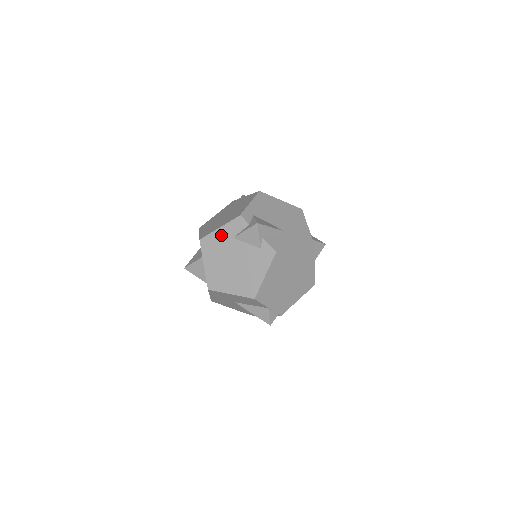
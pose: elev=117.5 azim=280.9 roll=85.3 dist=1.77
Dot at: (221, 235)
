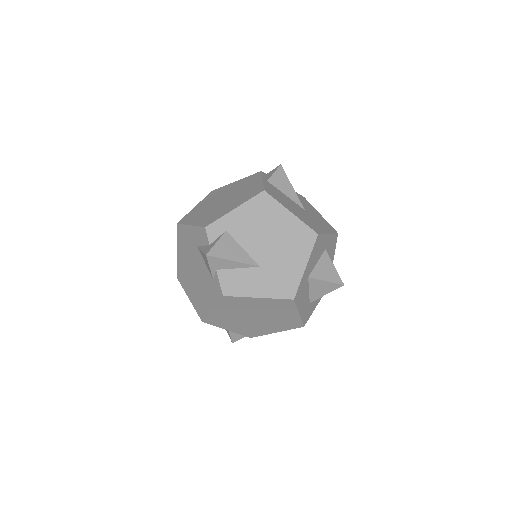
Dot at: (190, 234)
